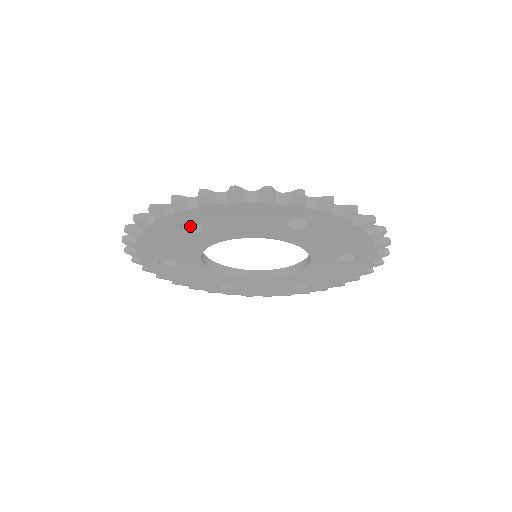
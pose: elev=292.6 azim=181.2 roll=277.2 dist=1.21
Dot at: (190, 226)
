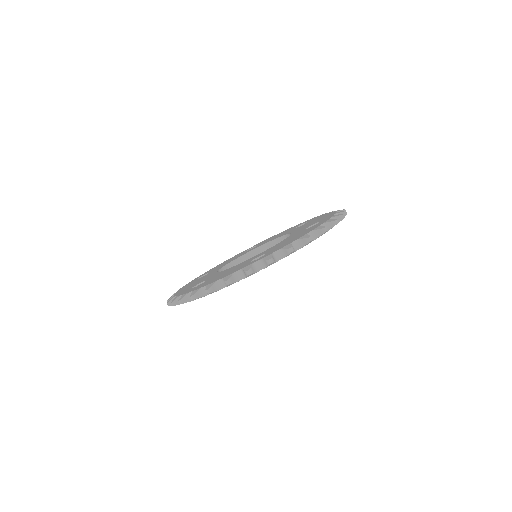
Dot at: occluded
